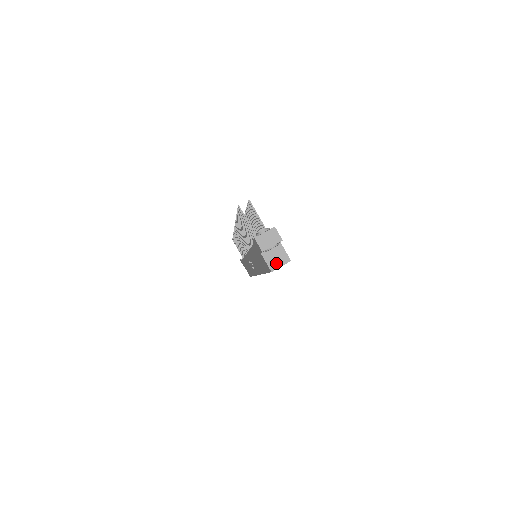
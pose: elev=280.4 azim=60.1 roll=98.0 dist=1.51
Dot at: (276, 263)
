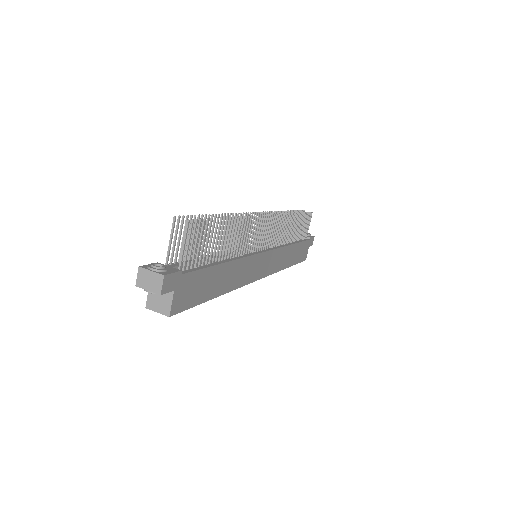
Dot at: (155, 305)
